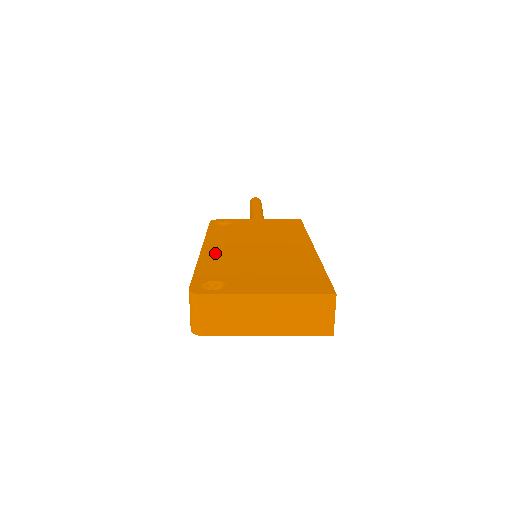
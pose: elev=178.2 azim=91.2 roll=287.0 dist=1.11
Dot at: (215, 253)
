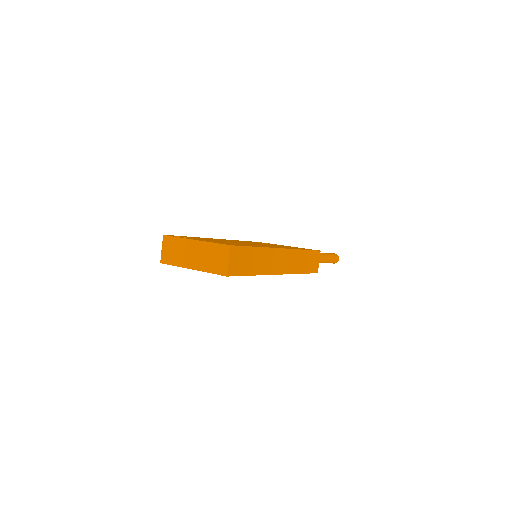
Dot at: (217, 239)
